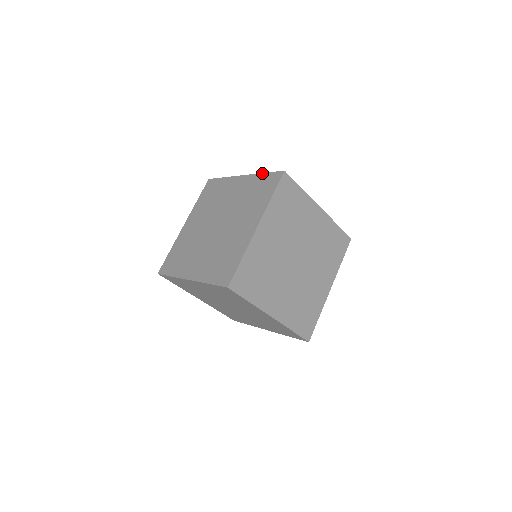
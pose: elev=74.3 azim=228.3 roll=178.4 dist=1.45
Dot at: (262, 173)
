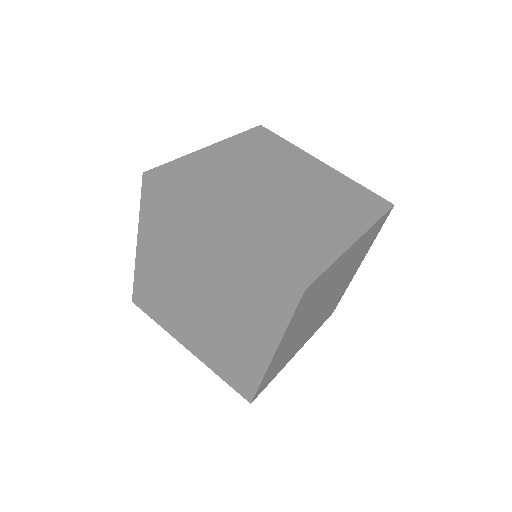
Dot at: (358, 183)
